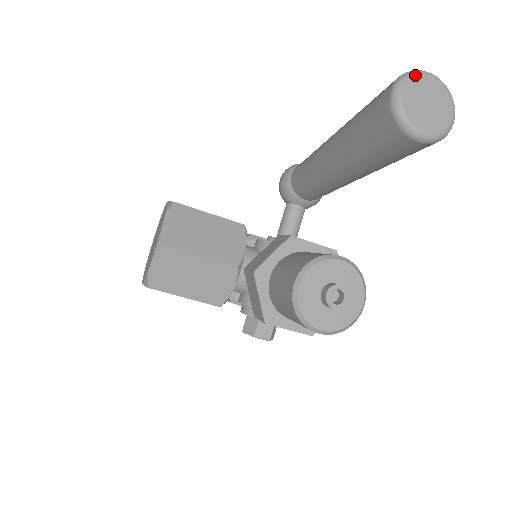
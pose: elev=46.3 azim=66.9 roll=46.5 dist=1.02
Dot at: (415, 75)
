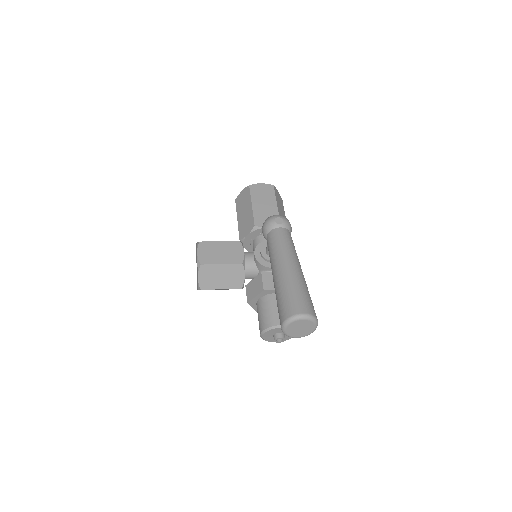
Dot at: (292, 322)
